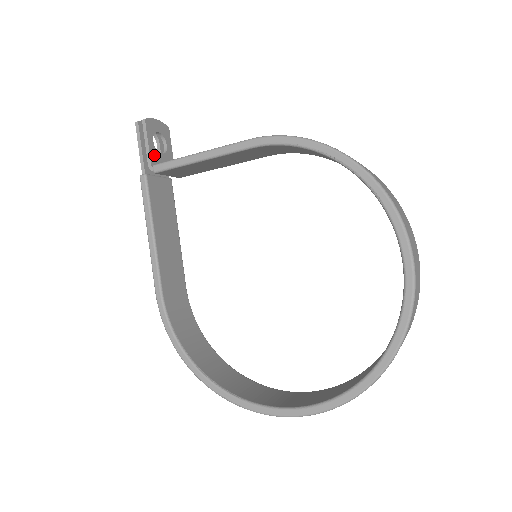
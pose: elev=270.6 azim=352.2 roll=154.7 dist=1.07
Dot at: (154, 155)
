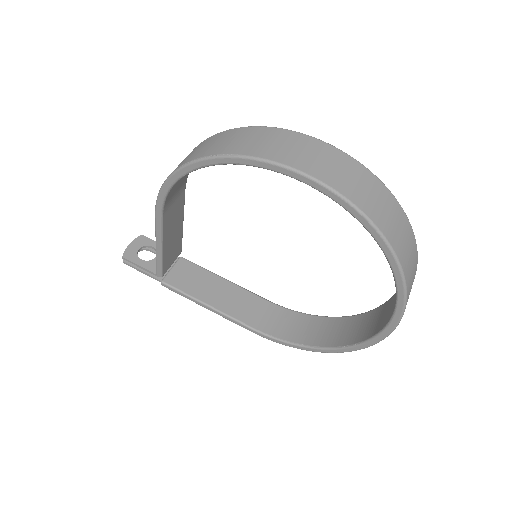
Dot at: (151, 266)
